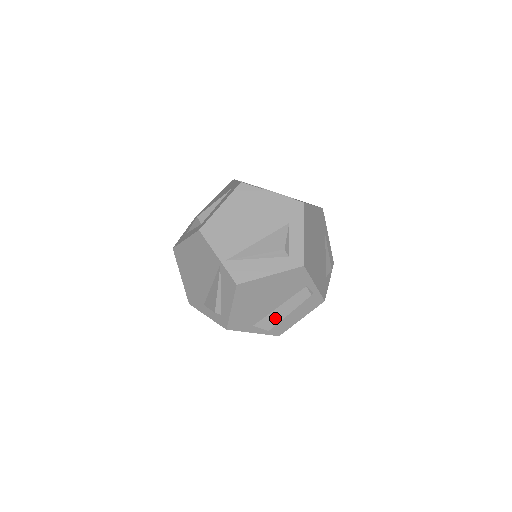
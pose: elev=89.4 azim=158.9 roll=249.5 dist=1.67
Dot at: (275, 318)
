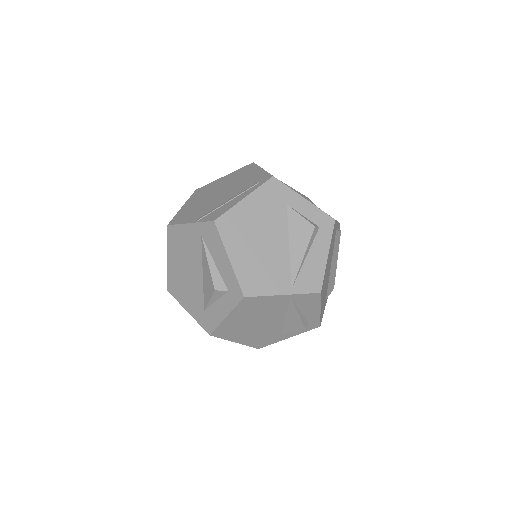
Dot at: (333, 276)
